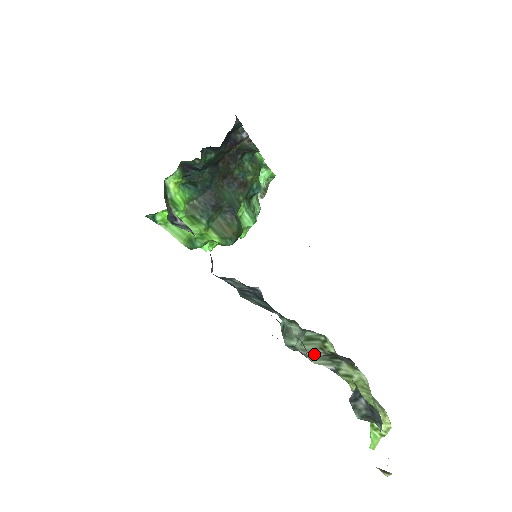
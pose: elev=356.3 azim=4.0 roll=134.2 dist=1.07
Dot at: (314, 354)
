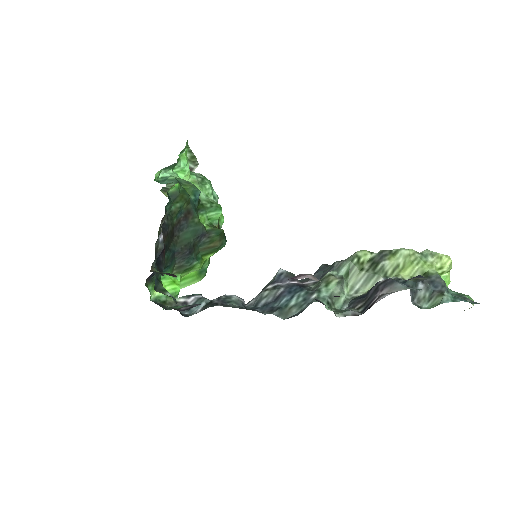
Dot at: (361, 282)
